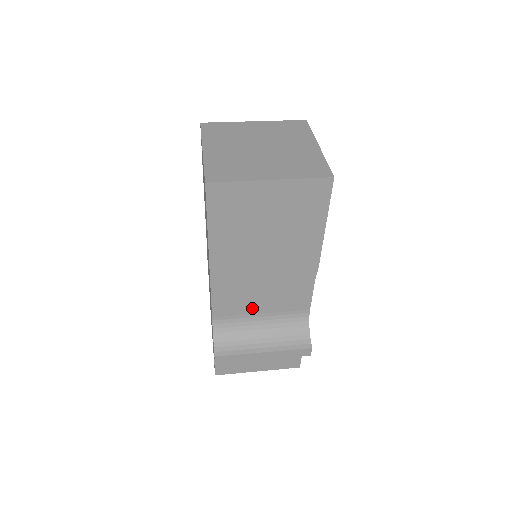
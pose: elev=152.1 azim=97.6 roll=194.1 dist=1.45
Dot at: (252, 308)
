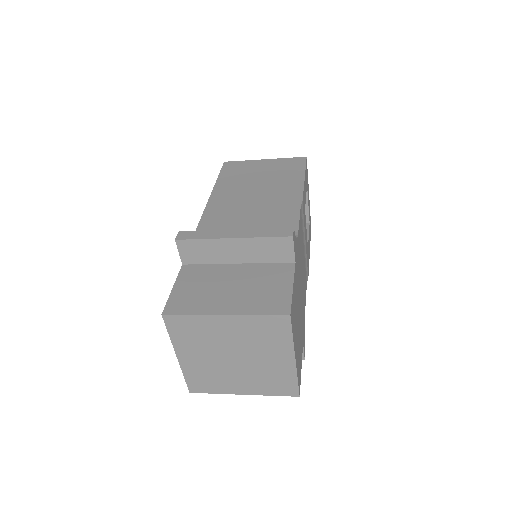
Dot at: occluded
